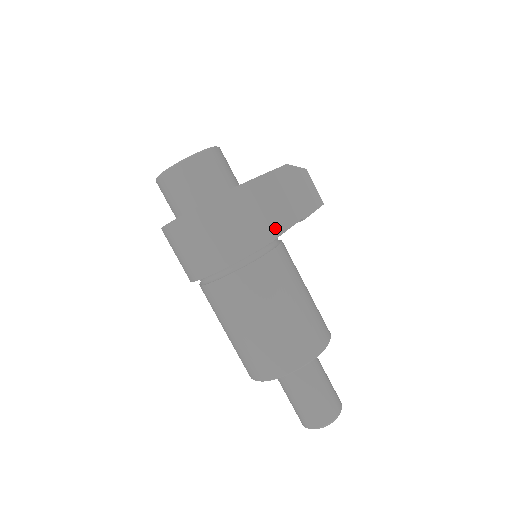
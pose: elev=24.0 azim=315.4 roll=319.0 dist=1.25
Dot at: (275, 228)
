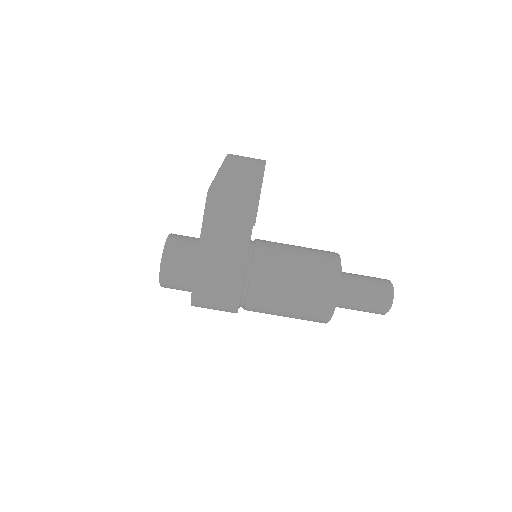
Dot at: (237, 276)
